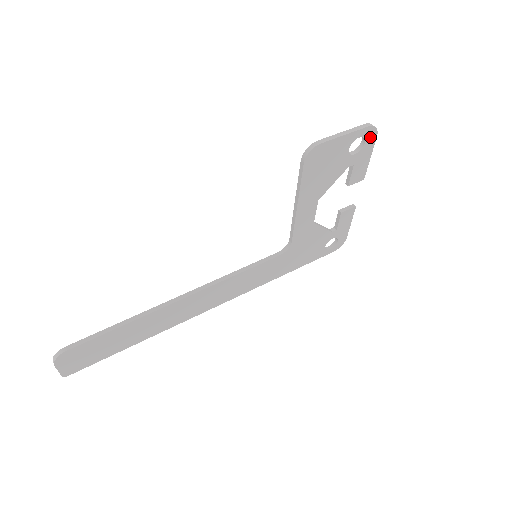
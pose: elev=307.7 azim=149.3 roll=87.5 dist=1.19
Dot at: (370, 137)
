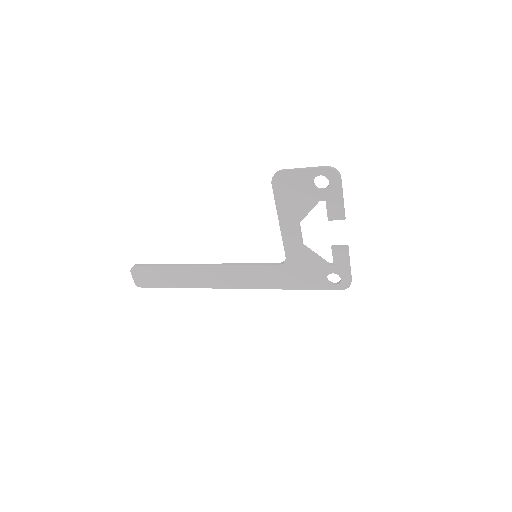
Dot at: (333, 178)
